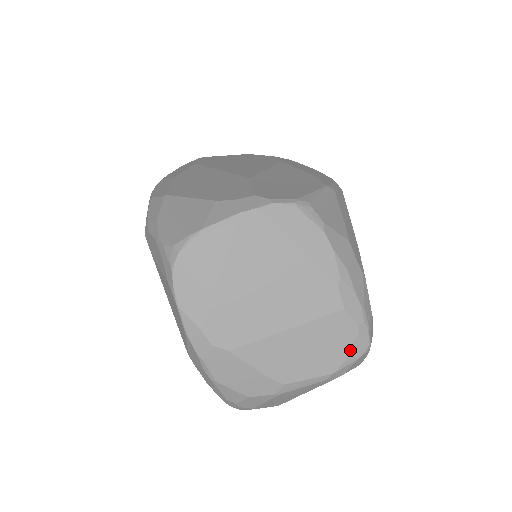
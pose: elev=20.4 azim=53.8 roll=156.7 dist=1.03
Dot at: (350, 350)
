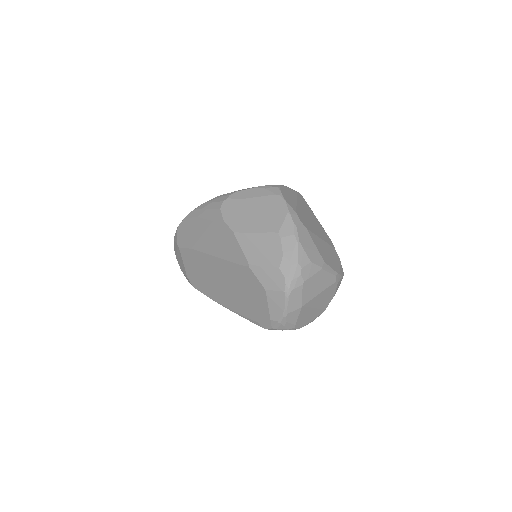
Dot at: (340, 268)
